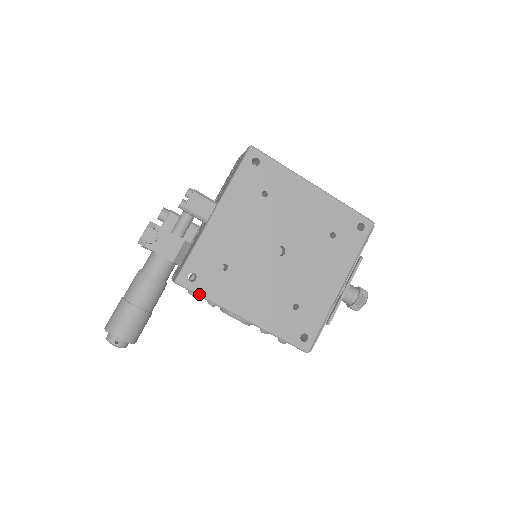
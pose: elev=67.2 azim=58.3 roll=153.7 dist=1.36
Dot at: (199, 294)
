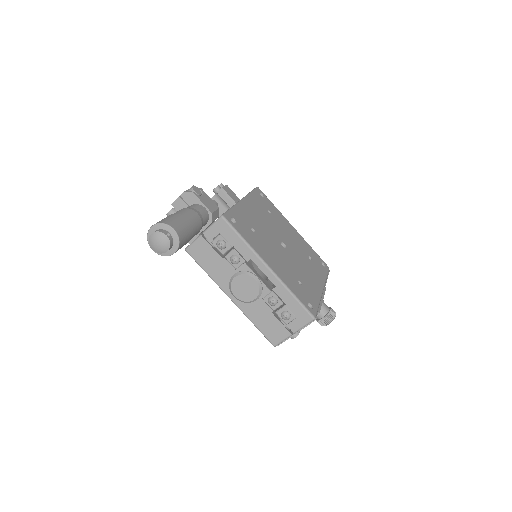
Dot at: (239, 233)
